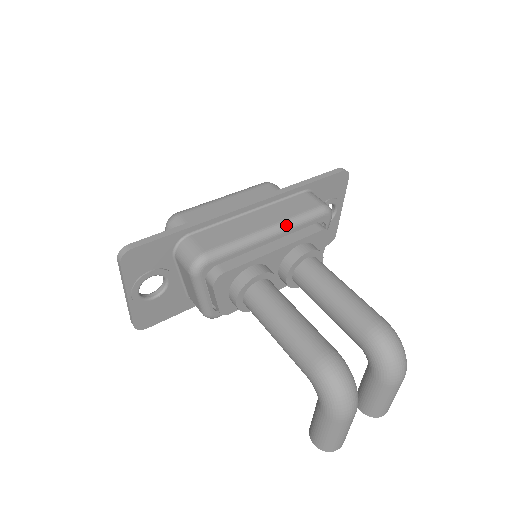
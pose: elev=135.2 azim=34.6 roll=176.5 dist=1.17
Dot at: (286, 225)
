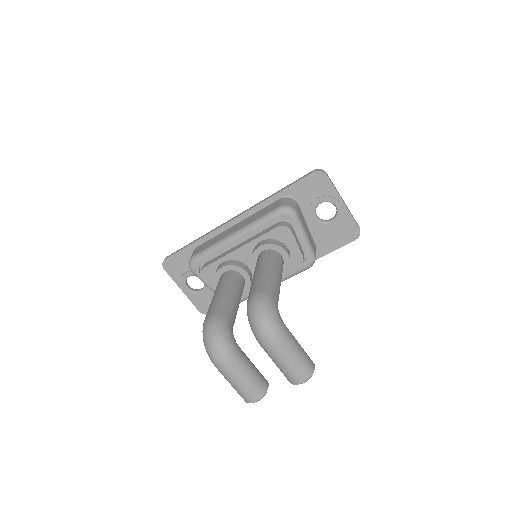
Dot at: (246, 228)
